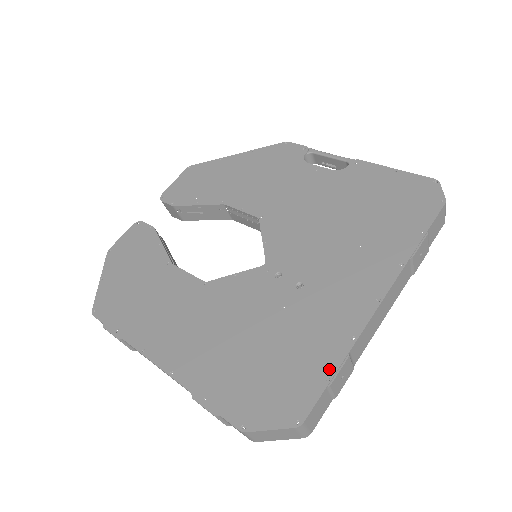
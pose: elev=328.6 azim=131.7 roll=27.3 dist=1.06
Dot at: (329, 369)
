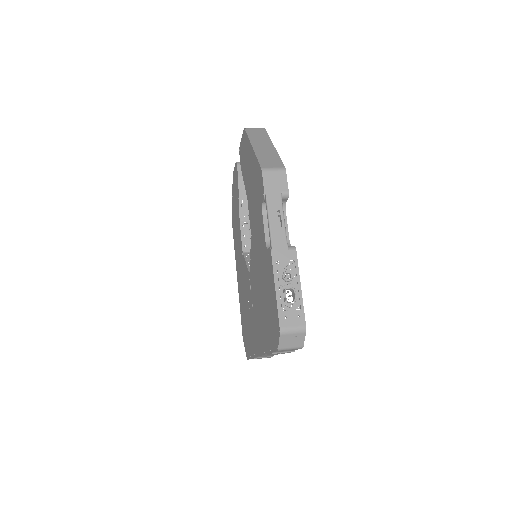
Dot at: (251, 354)
